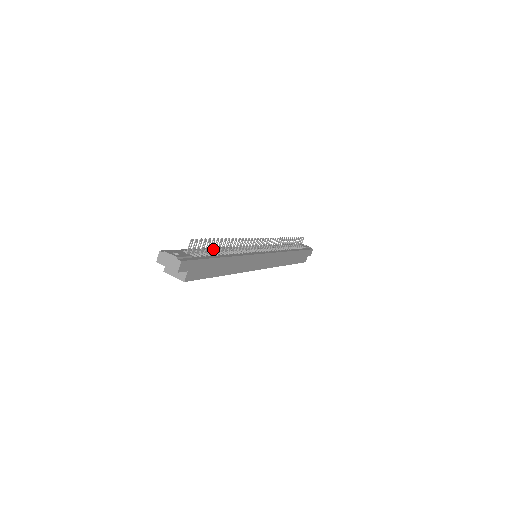
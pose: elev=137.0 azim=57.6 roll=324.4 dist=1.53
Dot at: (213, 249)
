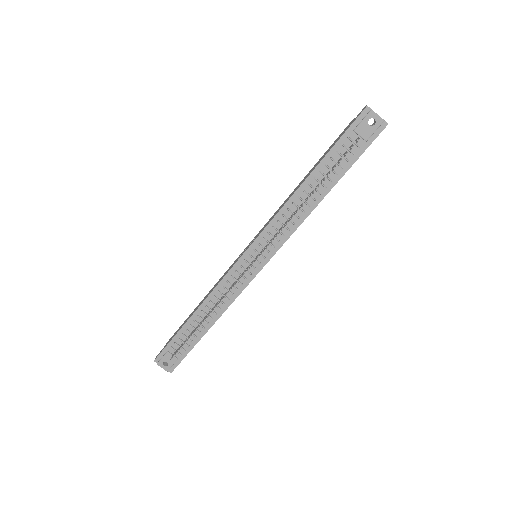
Dot at: (195, 329)
